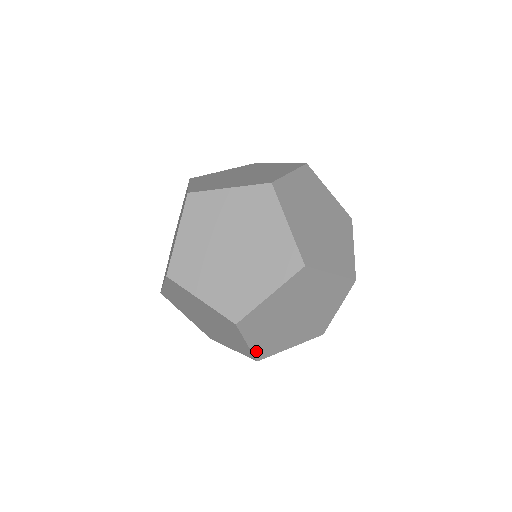
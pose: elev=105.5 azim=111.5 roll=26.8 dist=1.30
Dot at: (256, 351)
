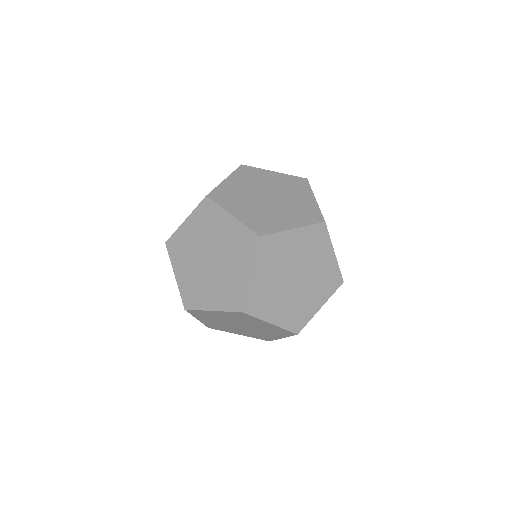
Dot at: (206, 324)
